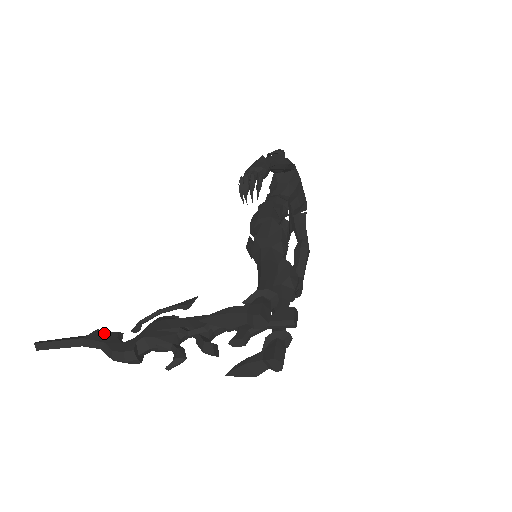
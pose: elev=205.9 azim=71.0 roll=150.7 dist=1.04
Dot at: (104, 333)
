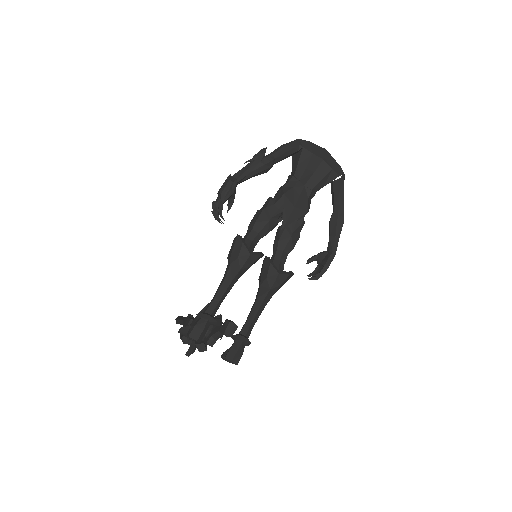
Dot at: (187, 319)
